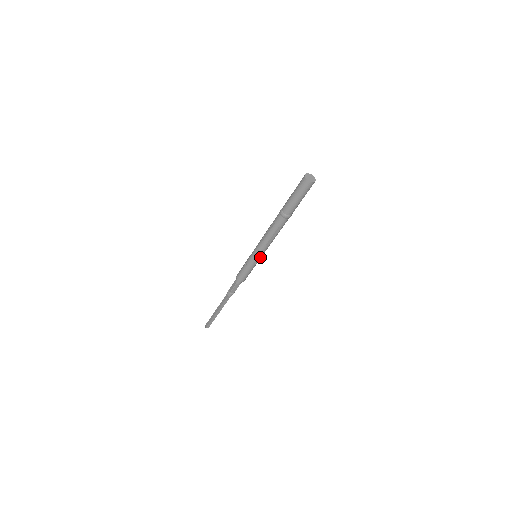
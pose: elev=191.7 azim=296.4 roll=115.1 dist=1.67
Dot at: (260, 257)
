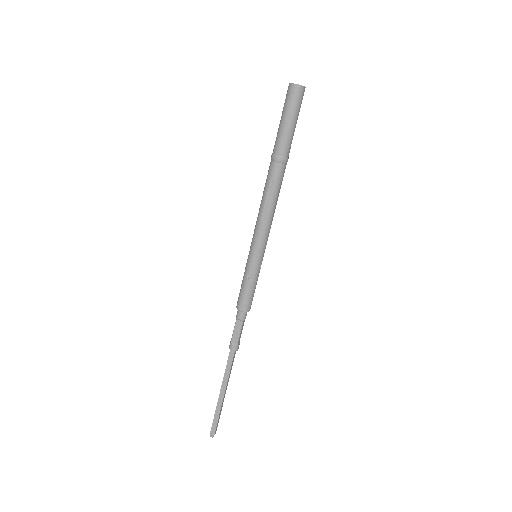
Dot at: (264, 251)
